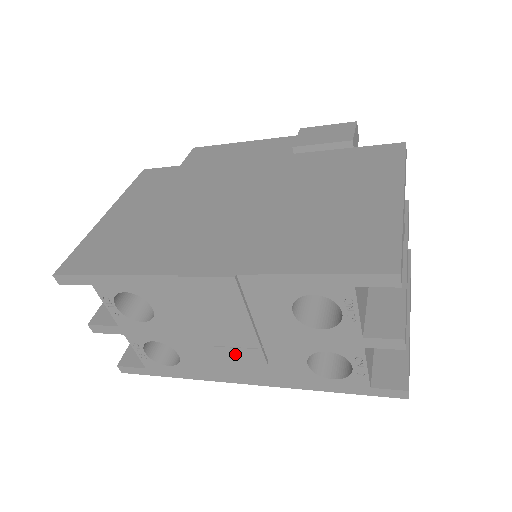
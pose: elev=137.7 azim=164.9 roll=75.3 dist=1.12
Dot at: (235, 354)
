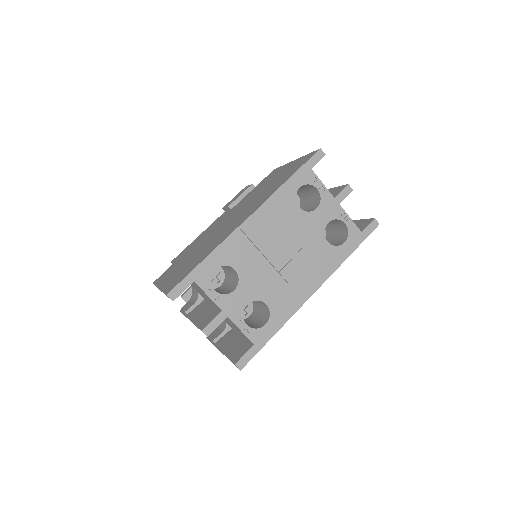
Dot at: (293, 267)
